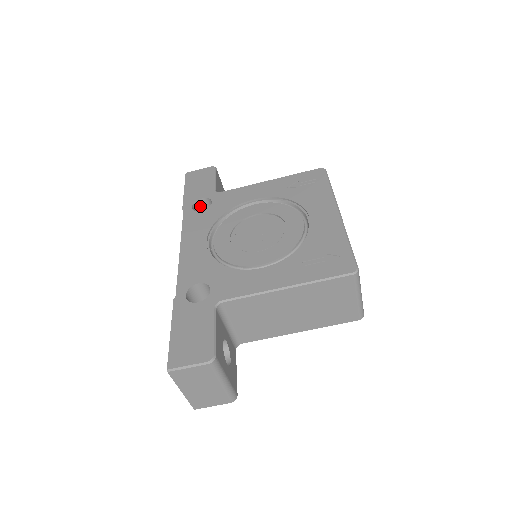
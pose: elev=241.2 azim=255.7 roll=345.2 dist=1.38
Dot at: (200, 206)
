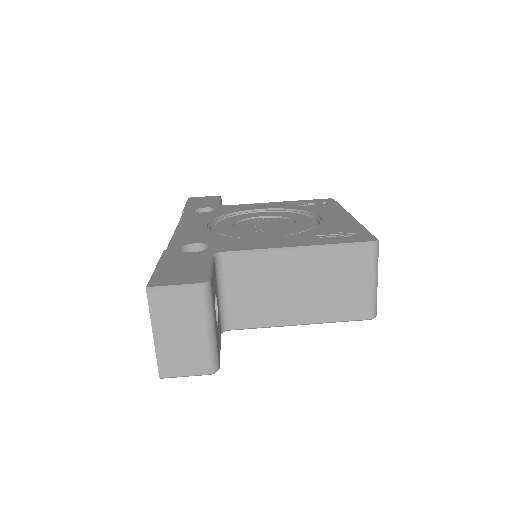
Dot at: occluded
